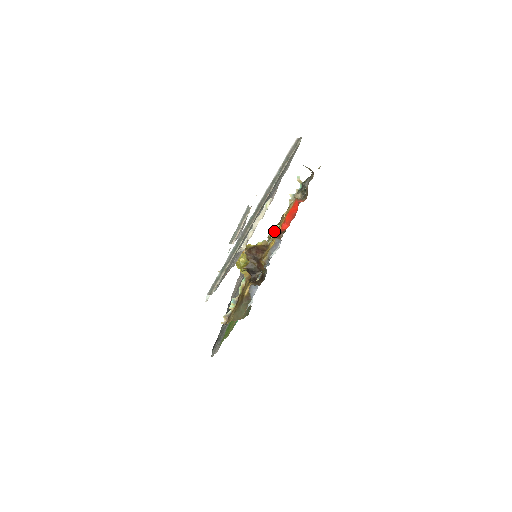
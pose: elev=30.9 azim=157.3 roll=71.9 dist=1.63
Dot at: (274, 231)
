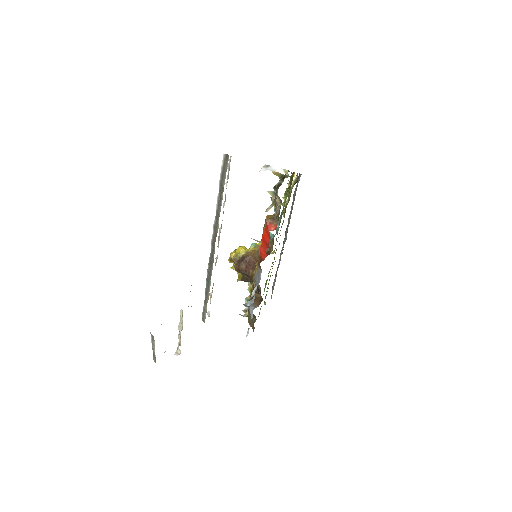
Dot at: occluded
